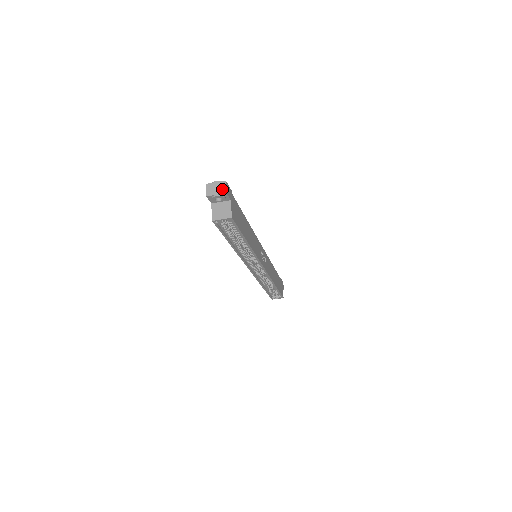
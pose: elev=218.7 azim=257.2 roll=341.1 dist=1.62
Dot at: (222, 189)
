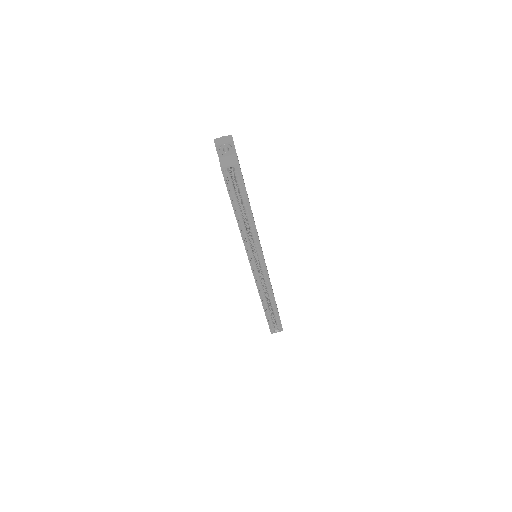
Dot at: (229, 139)
